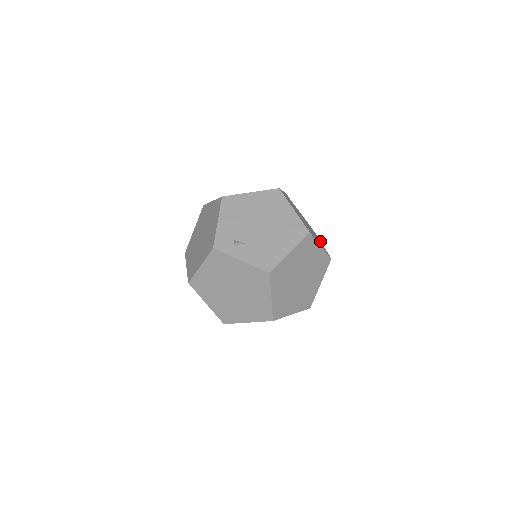
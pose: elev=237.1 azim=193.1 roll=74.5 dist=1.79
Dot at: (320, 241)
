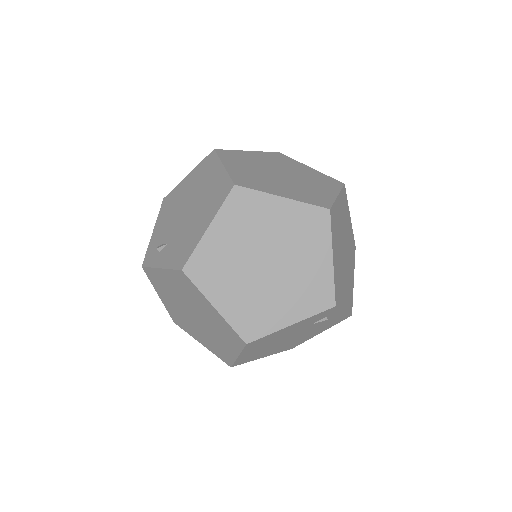
Dot at: (336, 192)
